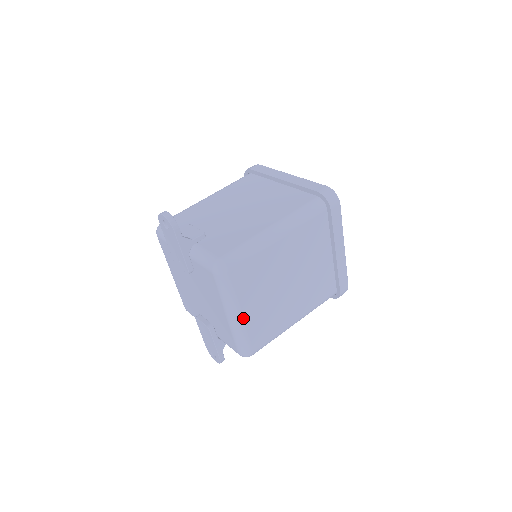
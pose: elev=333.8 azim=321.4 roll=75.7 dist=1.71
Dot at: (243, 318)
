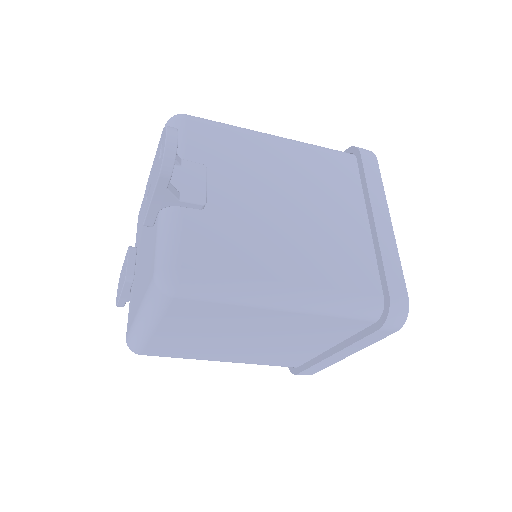
Dot at: (154, 332)
